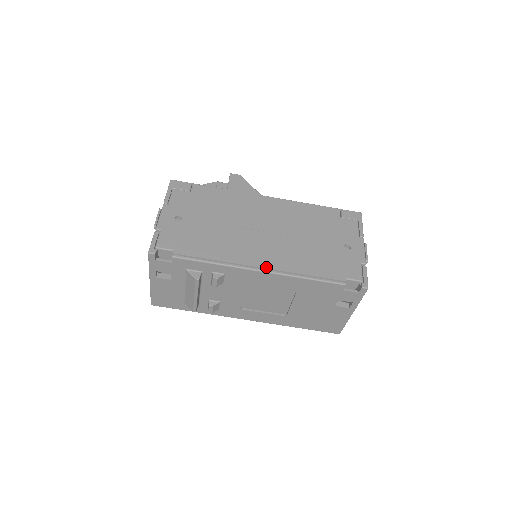
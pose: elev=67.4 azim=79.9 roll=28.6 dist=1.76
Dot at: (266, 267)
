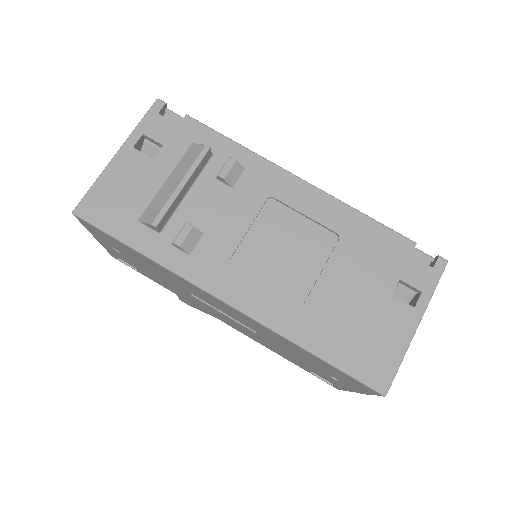
Dot at: occluded
